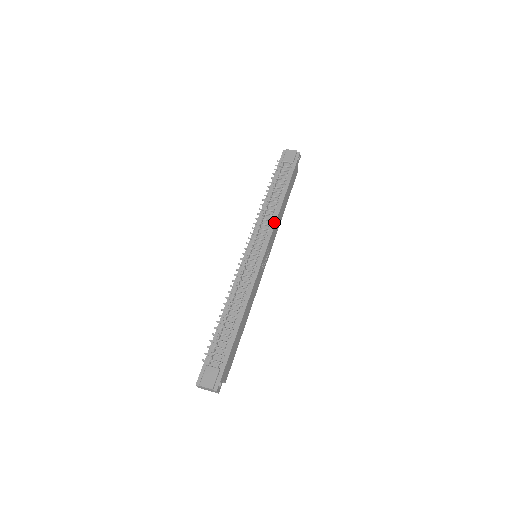
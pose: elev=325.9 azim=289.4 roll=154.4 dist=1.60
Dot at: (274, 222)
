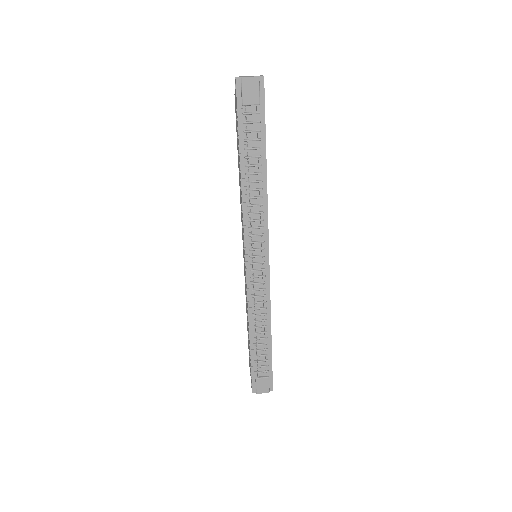
Dot at: (266, 213)
